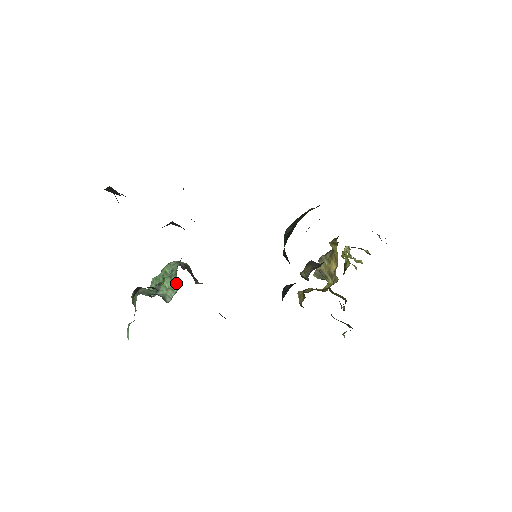
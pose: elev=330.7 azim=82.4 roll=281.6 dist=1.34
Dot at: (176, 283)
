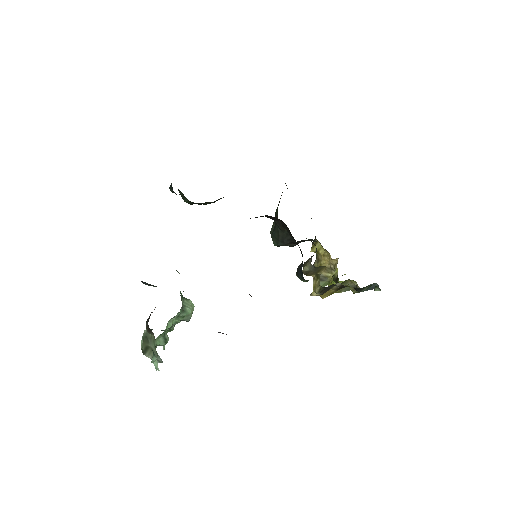
Dot at: (187, 314)
